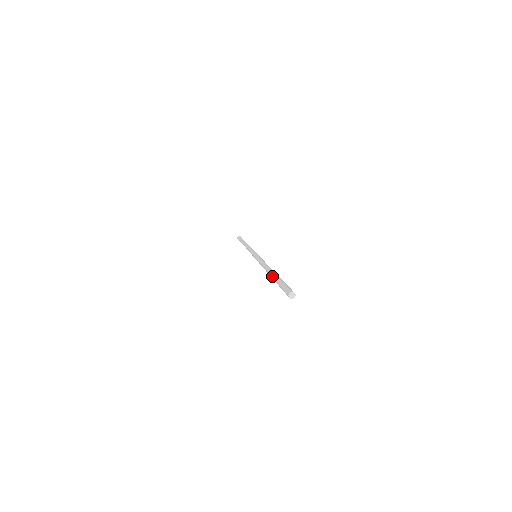
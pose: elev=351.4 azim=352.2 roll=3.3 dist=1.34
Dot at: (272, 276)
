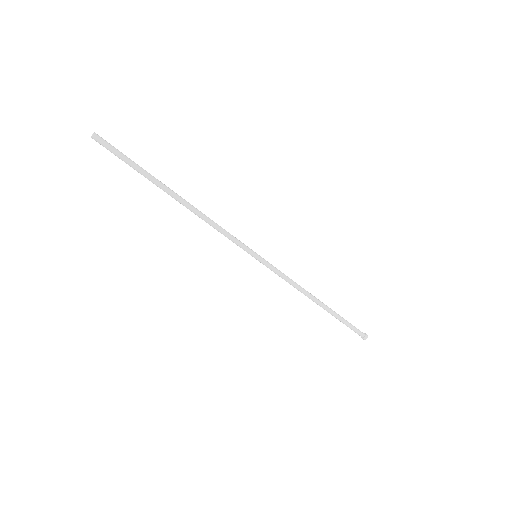
Dot at: (157, 184)
